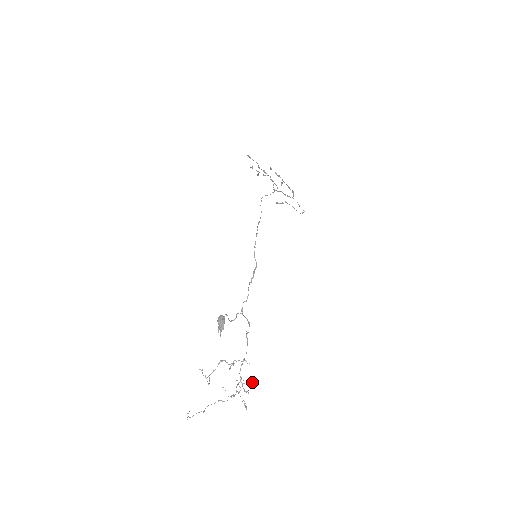
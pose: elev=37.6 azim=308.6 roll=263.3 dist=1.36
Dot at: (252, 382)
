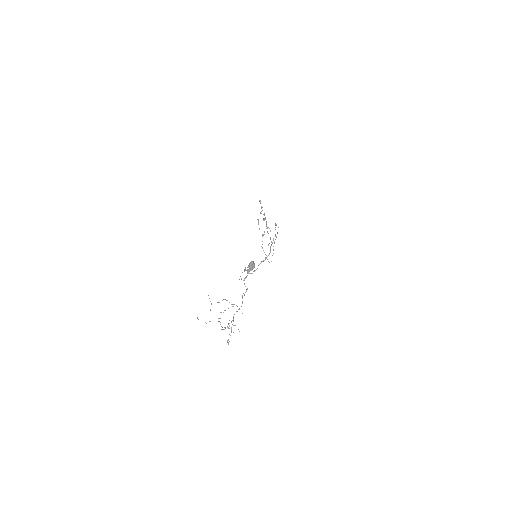
Dot at: occluded
